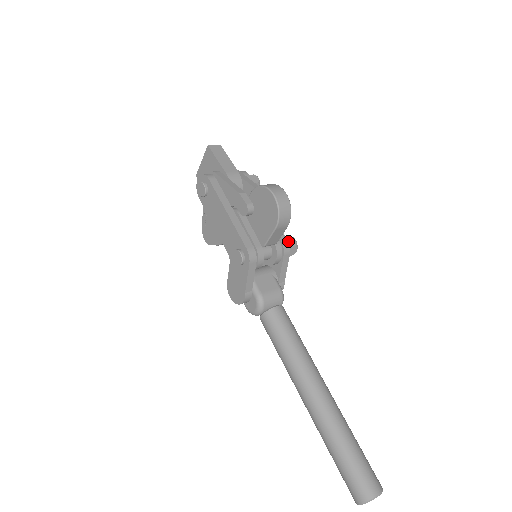
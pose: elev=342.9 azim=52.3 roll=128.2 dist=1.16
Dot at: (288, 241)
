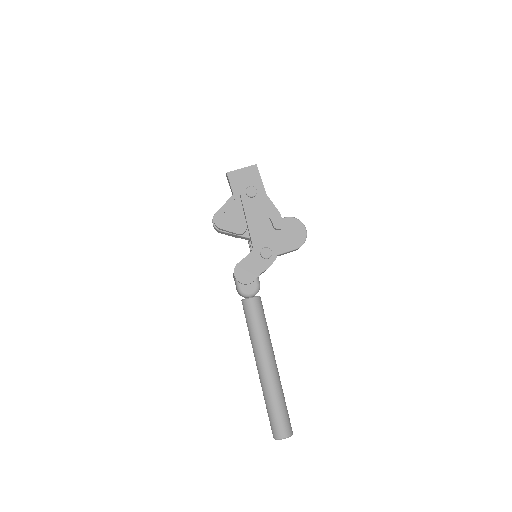
Dot at: occluded
